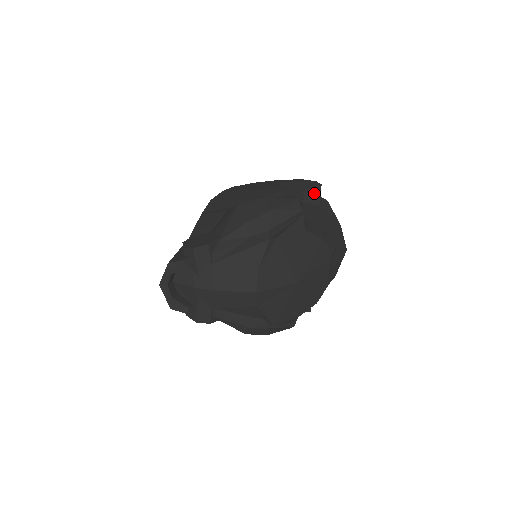
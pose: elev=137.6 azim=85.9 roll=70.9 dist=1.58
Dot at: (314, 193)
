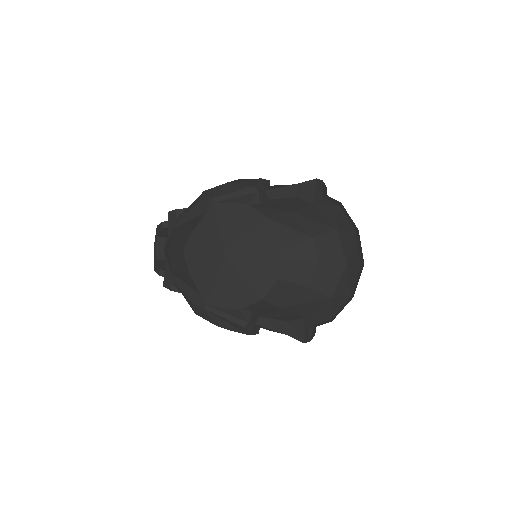
Dot at: (309, 188)
